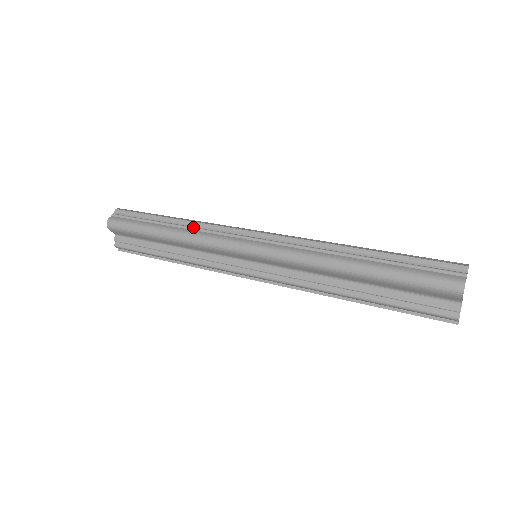
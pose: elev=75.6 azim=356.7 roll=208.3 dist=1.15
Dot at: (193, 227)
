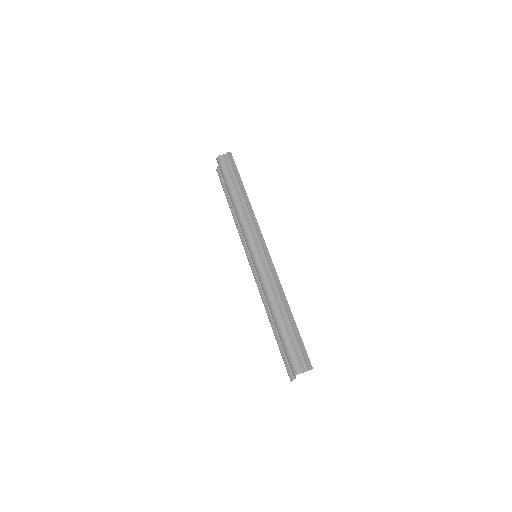
Dot at: (245, 209)
